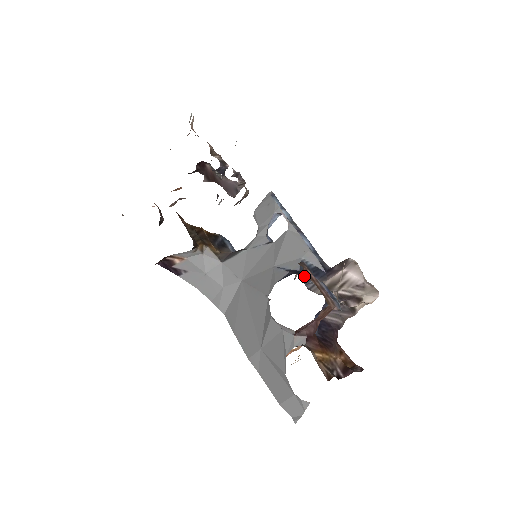
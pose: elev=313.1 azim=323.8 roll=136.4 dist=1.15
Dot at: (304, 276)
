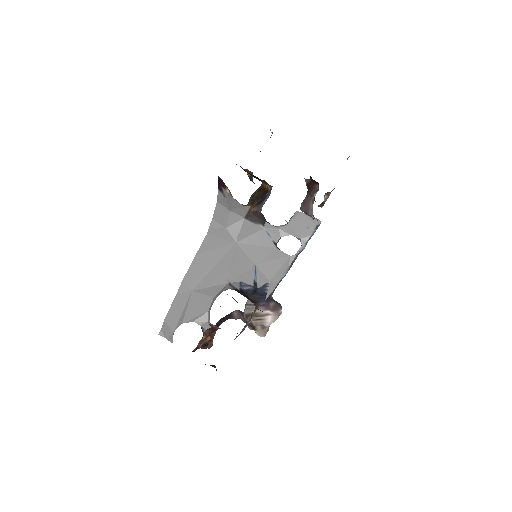
Dot at: (255, 294)
